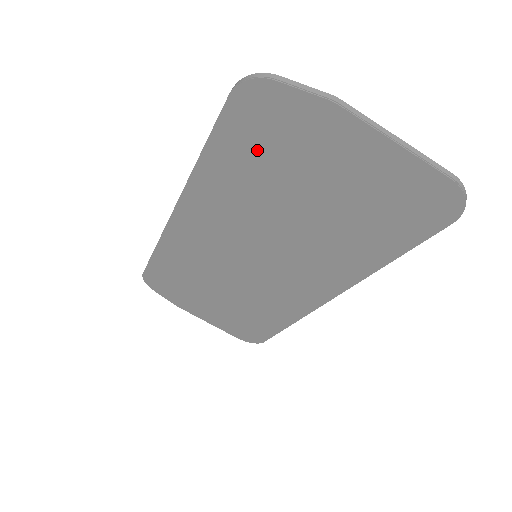
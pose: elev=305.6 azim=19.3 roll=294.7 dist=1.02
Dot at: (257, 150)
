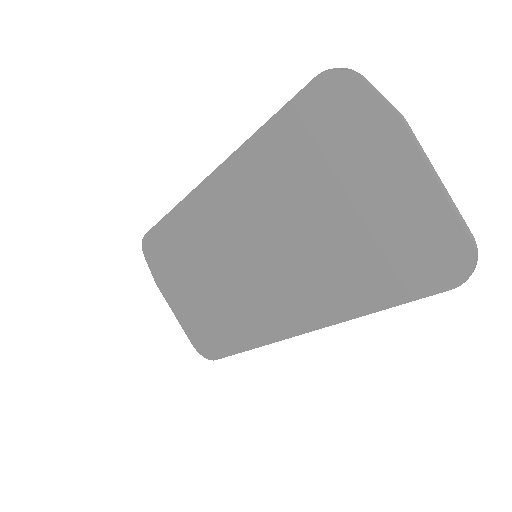
Dot at: (312, 141)
